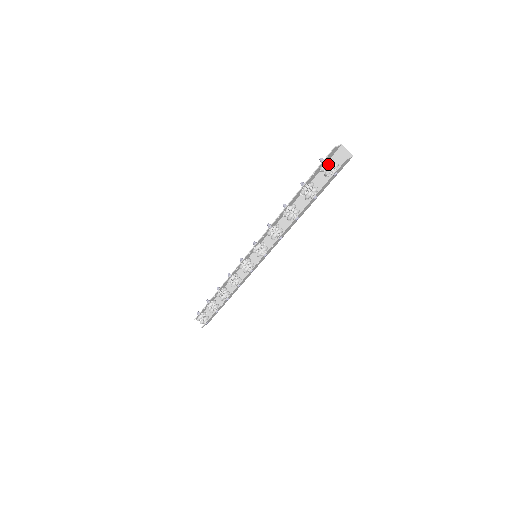
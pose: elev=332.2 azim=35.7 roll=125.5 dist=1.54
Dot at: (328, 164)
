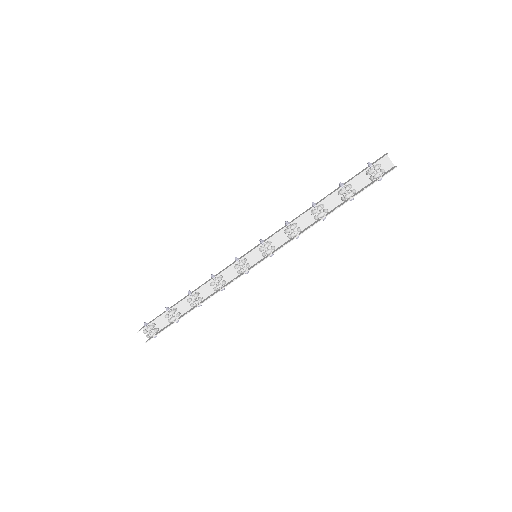
Dot at: (379, 168)
